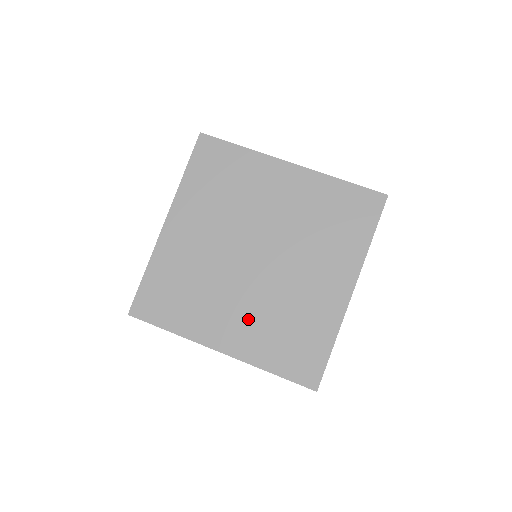
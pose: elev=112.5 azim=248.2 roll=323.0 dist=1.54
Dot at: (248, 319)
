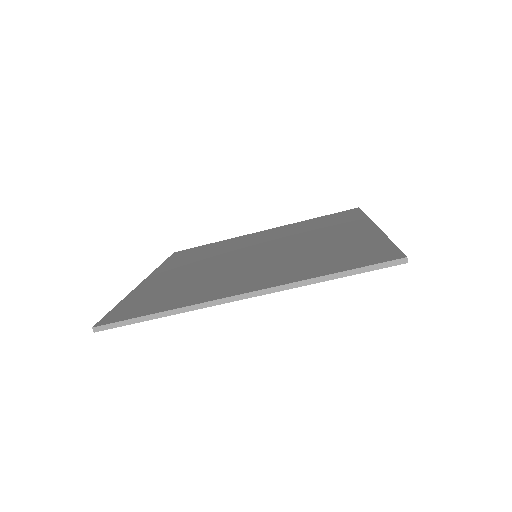
Dot at: occluded
